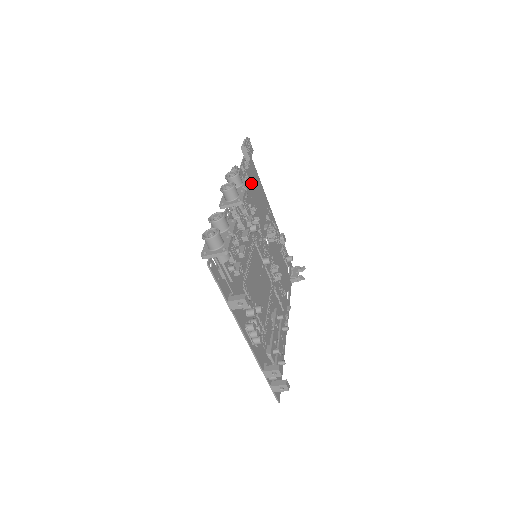
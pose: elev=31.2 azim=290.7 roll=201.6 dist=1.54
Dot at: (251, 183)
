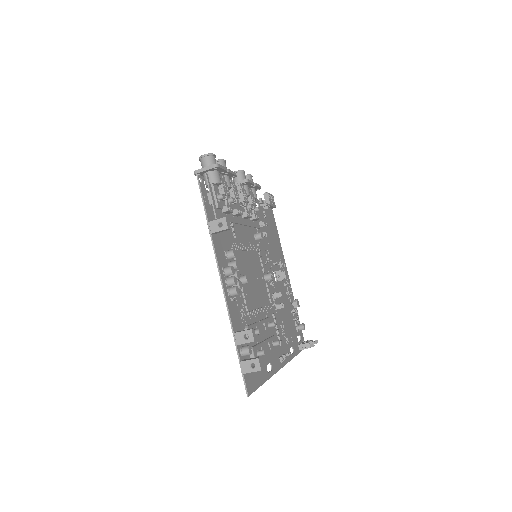
Dot at: (268, 223)
